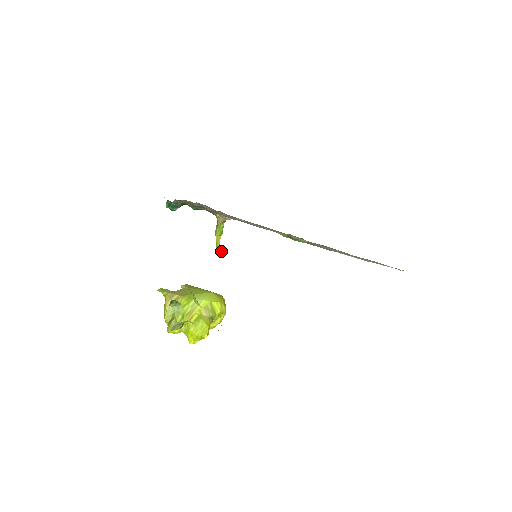
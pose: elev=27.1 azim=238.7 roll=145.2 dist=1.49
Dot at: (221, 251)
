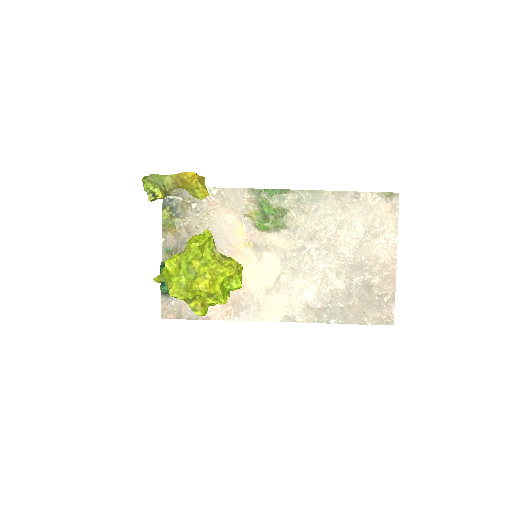
Dot at: occluded
